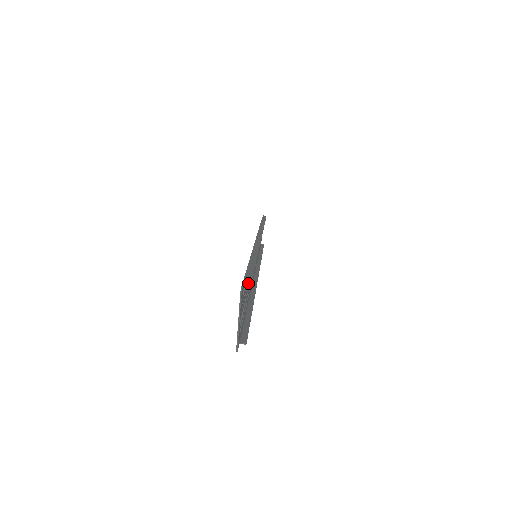
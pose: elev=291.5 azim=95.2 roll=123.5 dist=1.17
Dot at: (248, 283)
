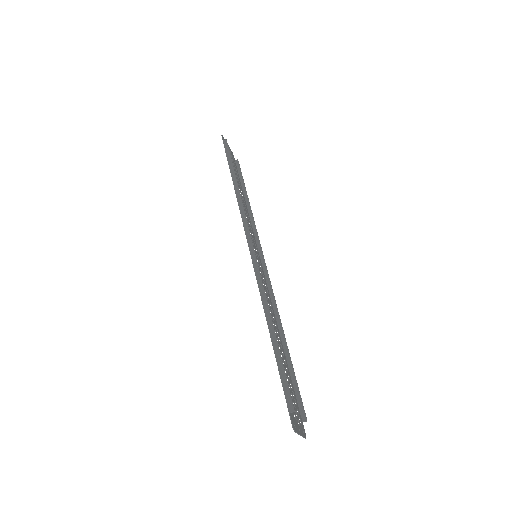
Dot at: (292, 411)
